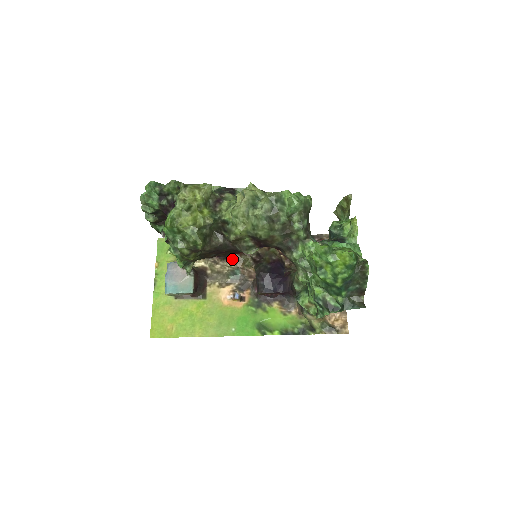
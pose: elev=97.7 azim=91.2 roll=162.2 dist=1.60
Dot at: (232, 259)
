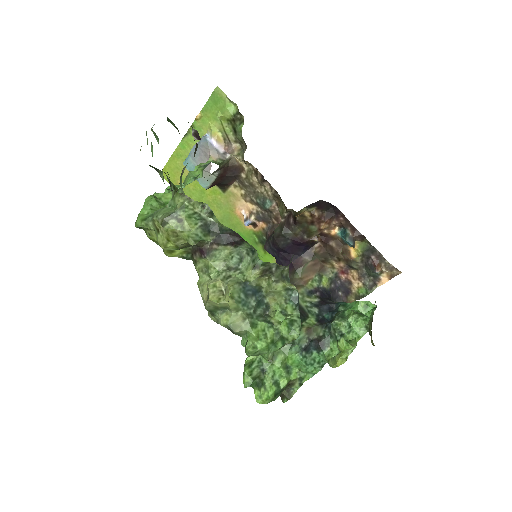
Dot at: (272, 190)
